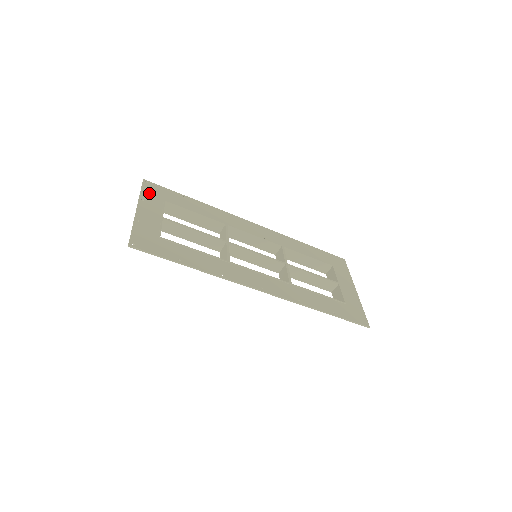
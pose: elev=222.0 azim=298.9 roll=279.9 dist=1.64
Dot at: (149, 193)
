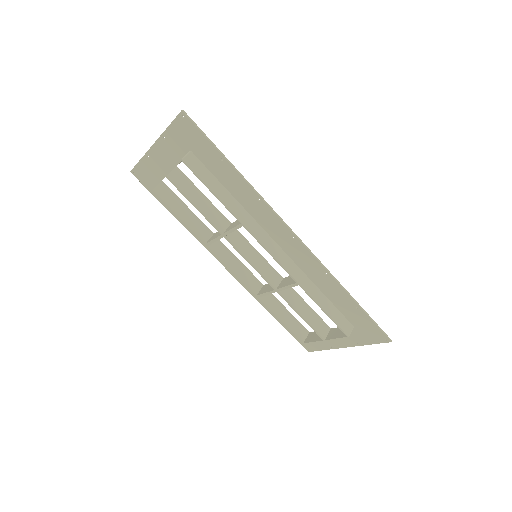
Dot at: (146, 168)
